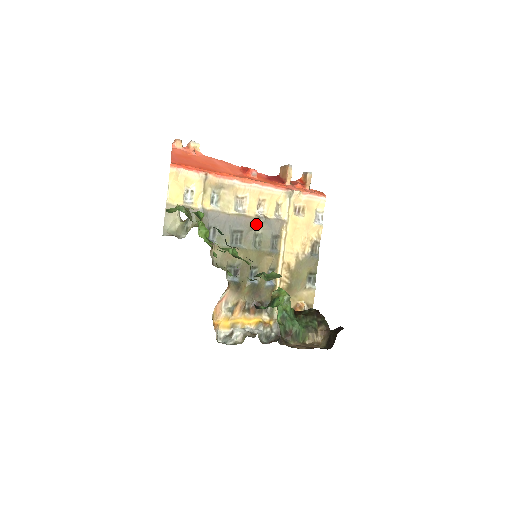
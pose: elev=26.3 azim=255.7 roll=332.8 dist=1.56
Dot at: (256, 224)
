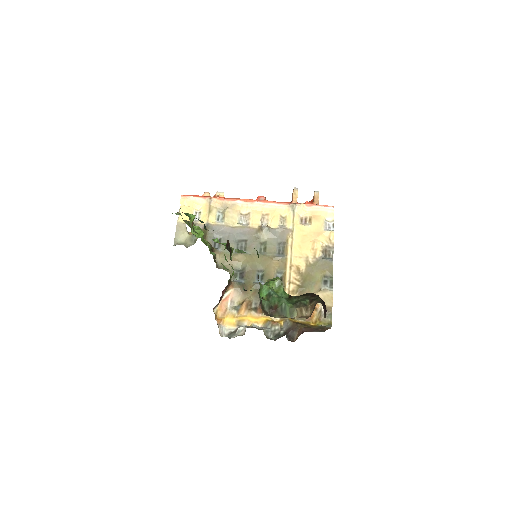
Dot at: (260, 234)
